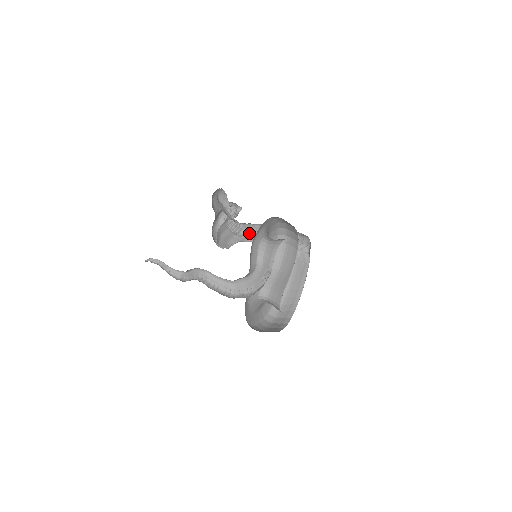
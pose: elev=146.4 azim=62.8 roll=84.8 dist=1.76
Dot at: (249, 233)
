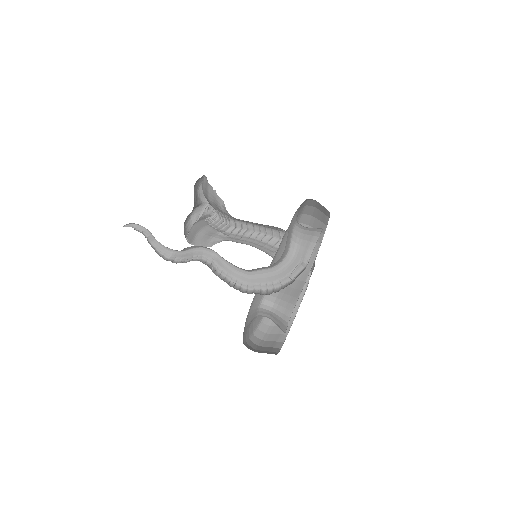
Dot at: (238, 233)
